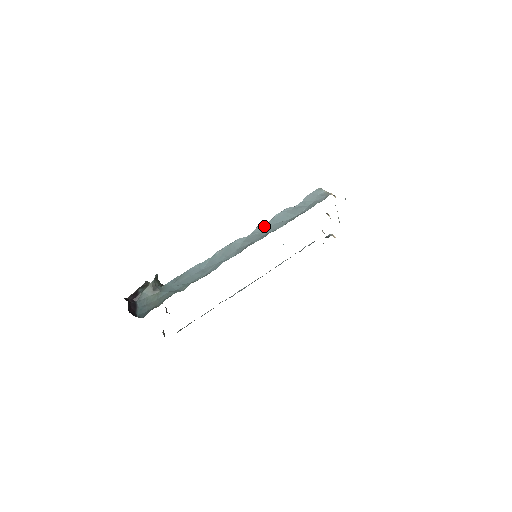
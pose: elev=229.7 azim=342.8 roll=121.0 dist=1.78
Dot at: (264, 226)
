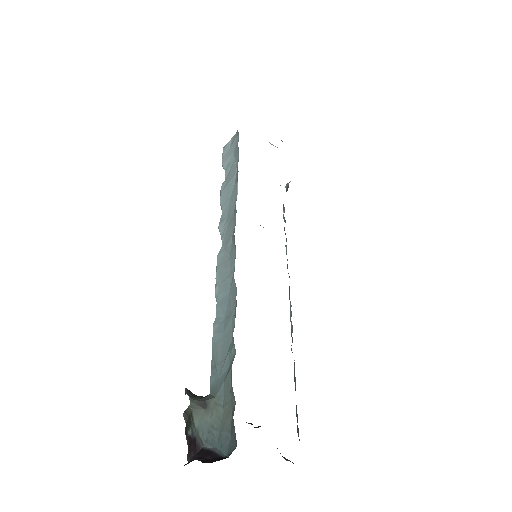
Dot at: (223, 219)
